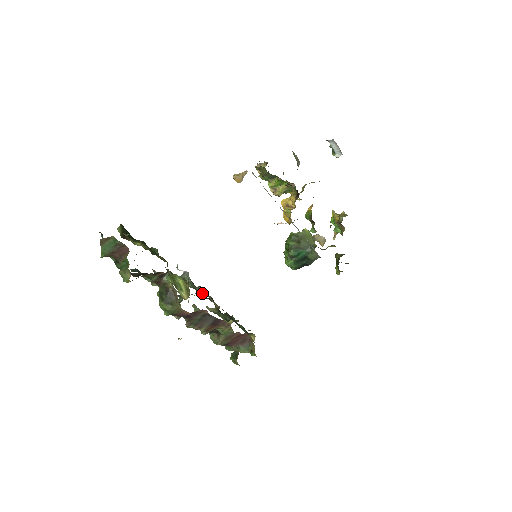
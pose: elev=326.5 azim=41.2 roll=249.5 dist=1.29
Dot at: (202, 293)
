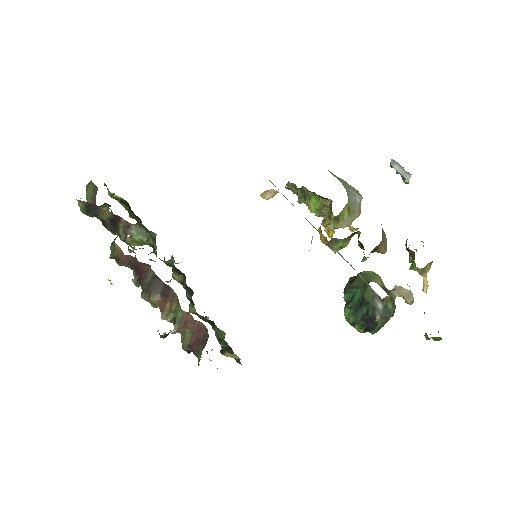
Dot at: occluded
